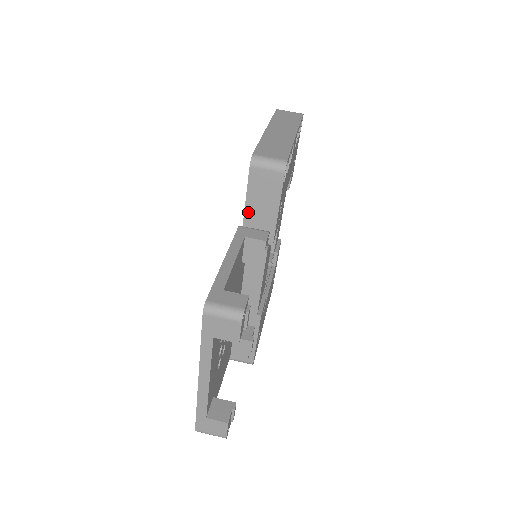
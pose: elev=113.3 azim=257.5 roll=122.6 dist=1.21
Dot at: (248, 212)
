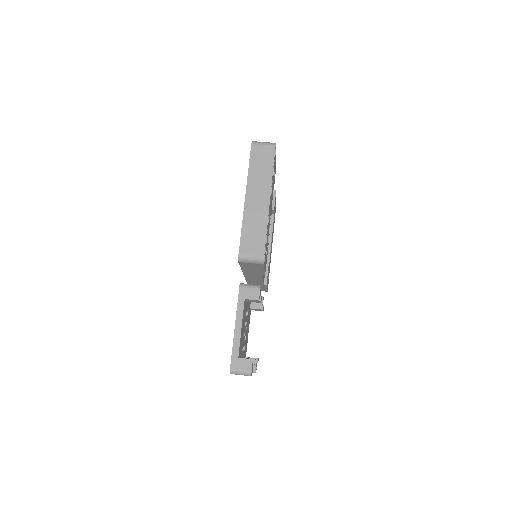
Dot at: (244, 269)
